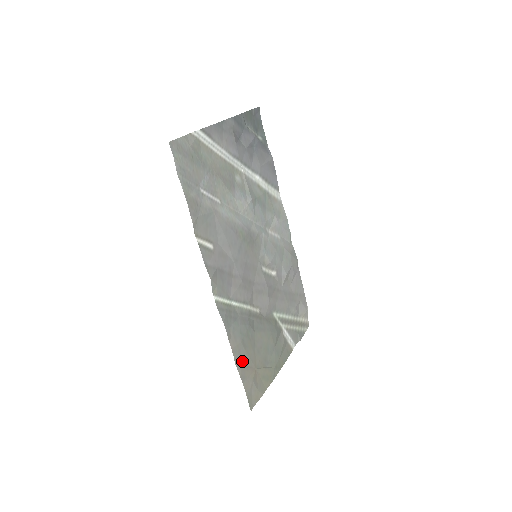
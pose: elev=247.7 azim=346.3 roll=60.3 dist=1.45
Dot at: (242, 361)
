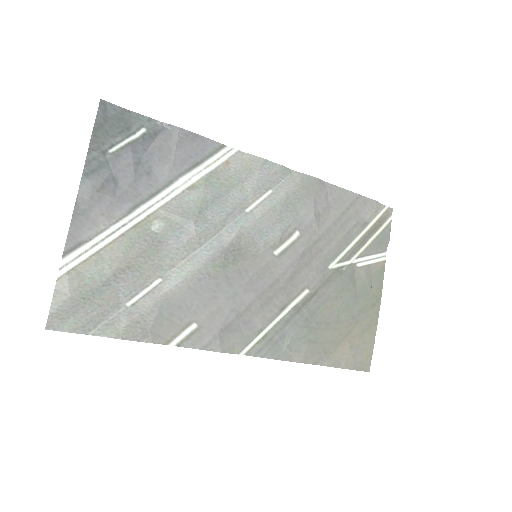
Dot at: (324, 353)
